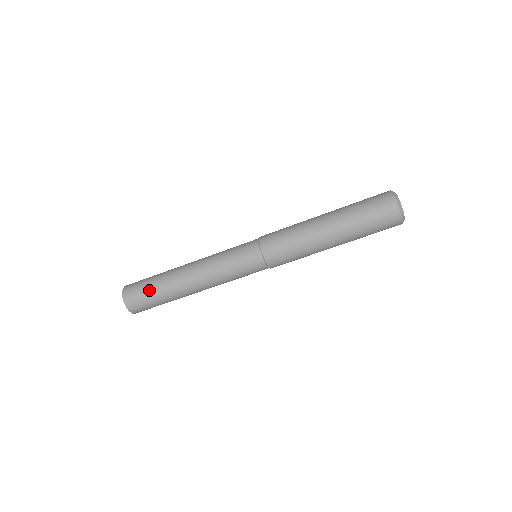
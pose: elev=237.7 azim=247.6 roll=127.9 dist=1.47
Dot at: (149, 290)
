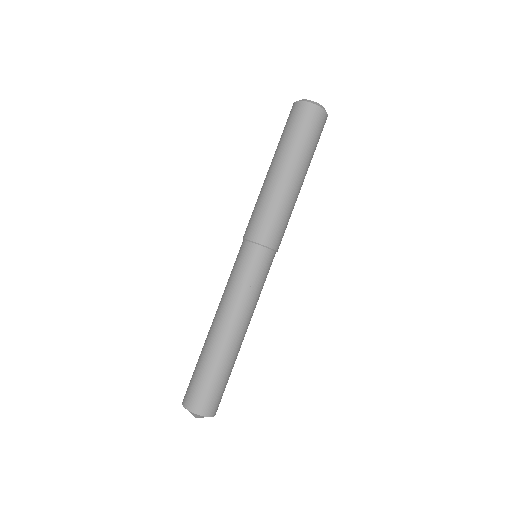
Dot at: (194, 370)
